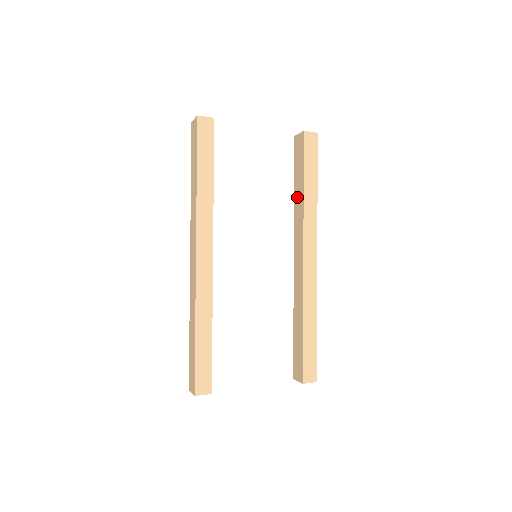
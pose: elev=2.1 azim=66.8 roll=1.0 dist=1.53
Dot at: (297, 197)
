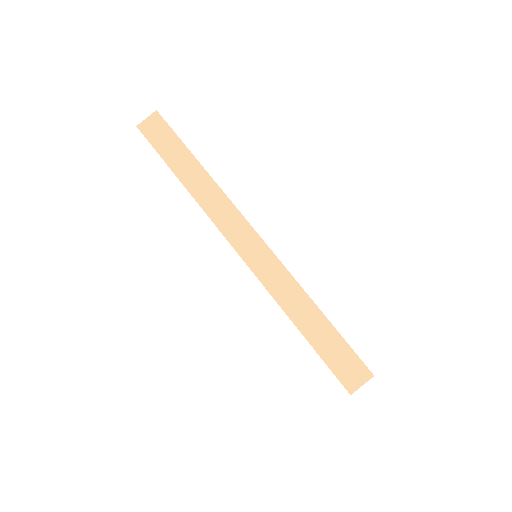
Dot at: occluded
